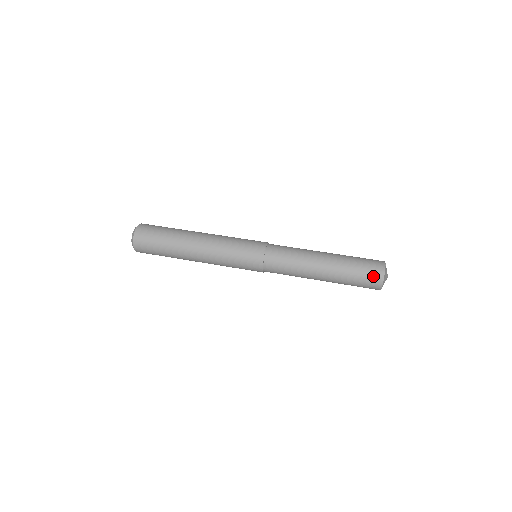
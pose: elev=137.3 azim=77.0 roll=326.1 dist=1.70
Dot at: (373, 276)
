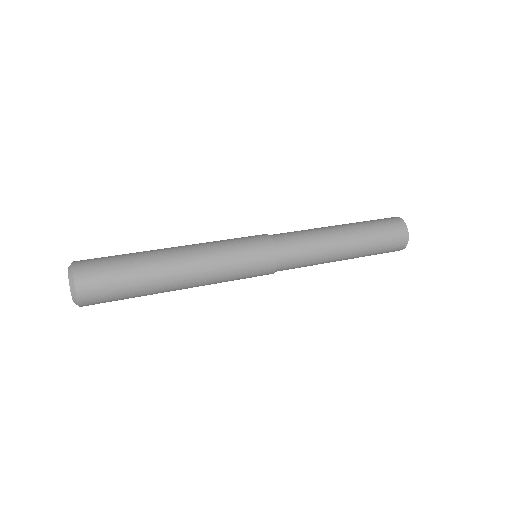
Dot at: (398, 236)
